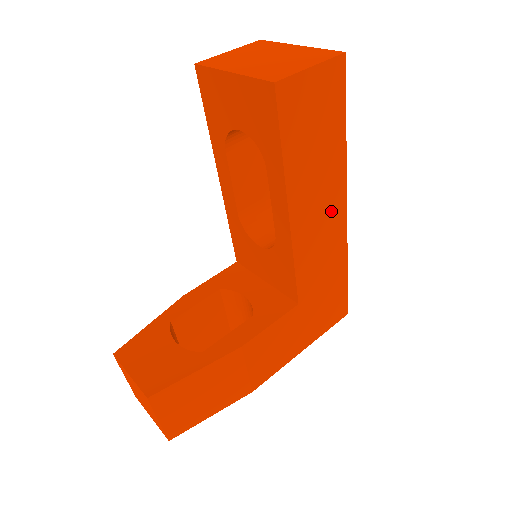
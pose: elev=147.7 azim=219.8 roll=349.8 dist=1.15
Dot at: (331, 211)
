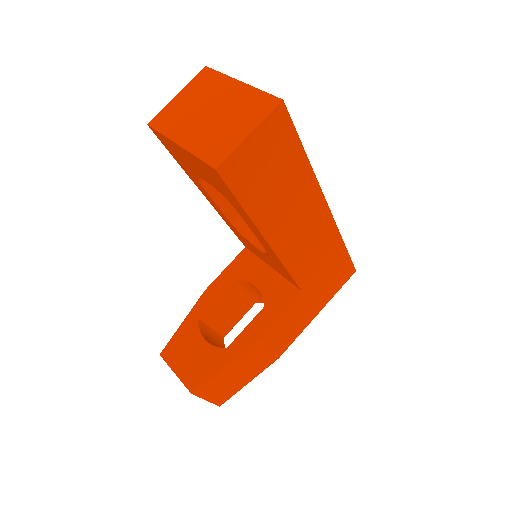
Dot at: (312, 217)
